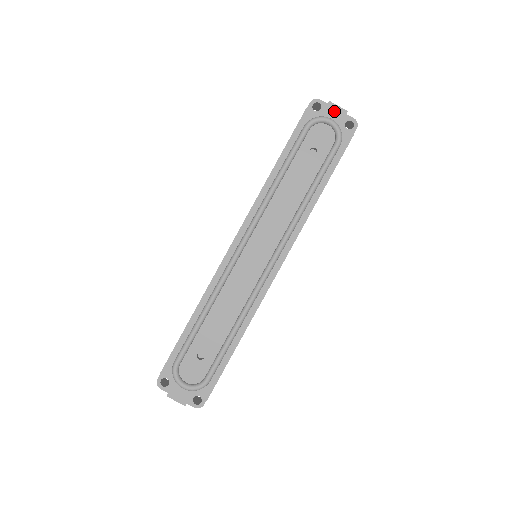
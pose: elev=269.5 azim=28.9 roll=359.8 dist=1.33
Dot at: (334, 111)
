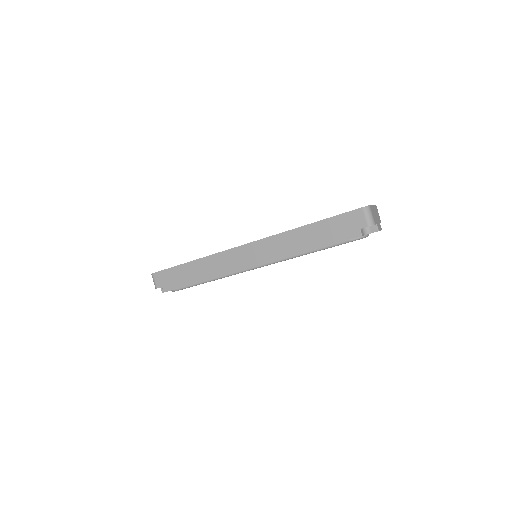
Dot at: occluded
